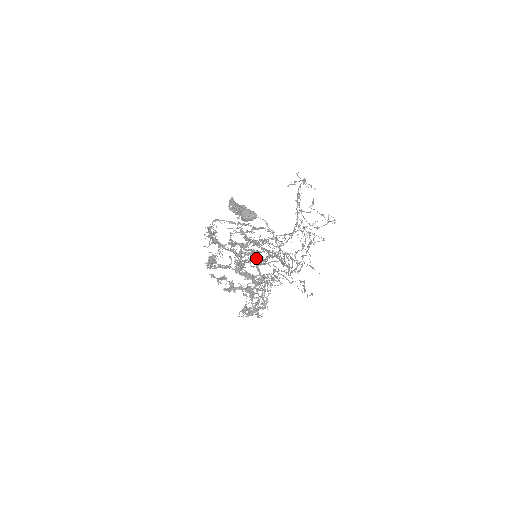
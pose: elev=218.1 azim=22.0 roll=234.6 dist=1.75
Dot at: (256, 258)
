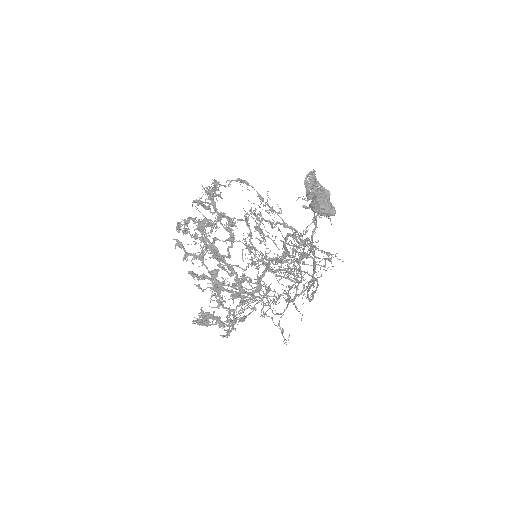
Dot at: occluded
